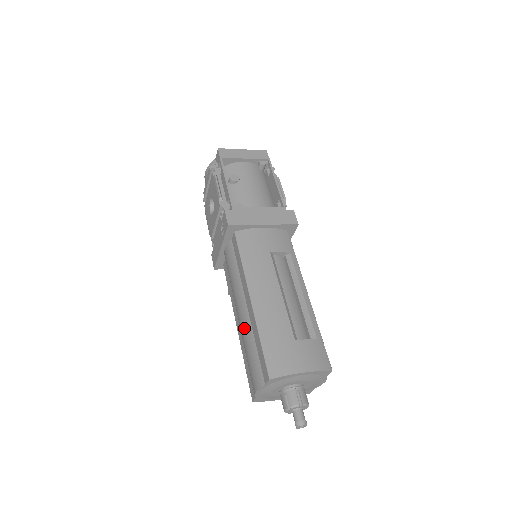
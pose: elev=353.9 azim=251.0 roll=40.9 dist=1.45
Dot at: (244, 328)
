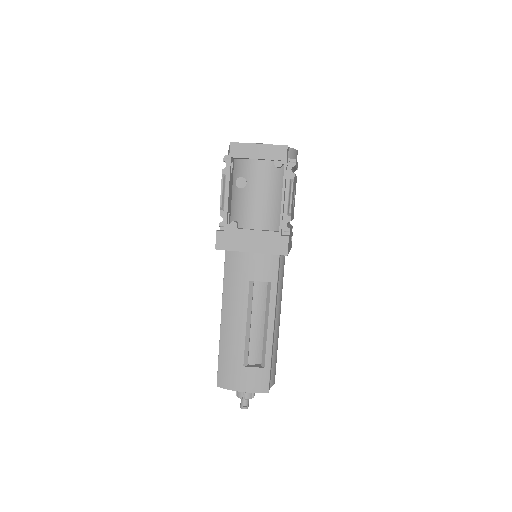
Dot at: occluded
